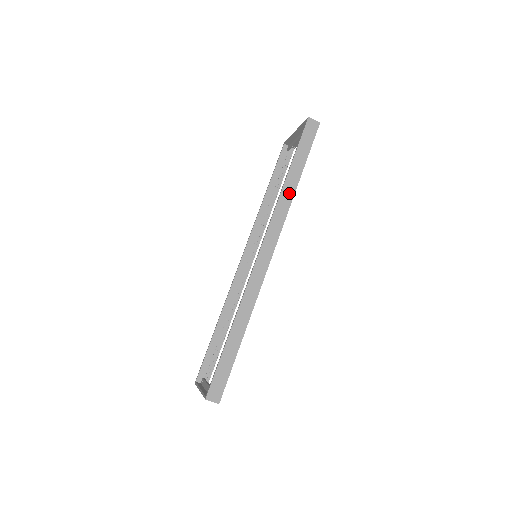
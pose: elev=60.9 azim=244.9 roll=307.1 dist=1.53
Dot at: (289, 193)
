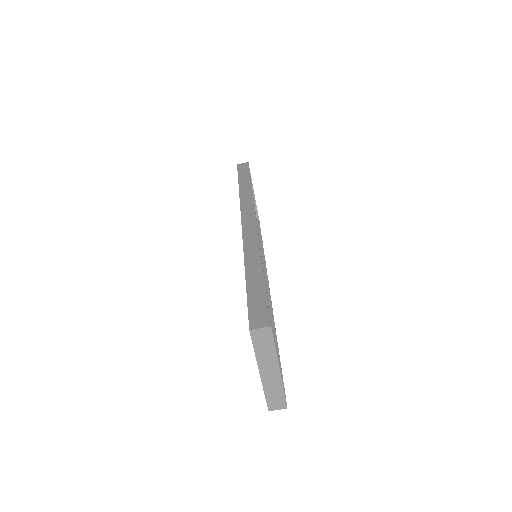
Dot at: (247, 191)
